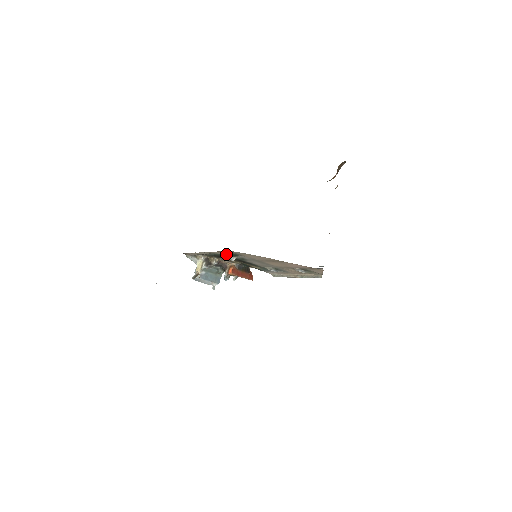
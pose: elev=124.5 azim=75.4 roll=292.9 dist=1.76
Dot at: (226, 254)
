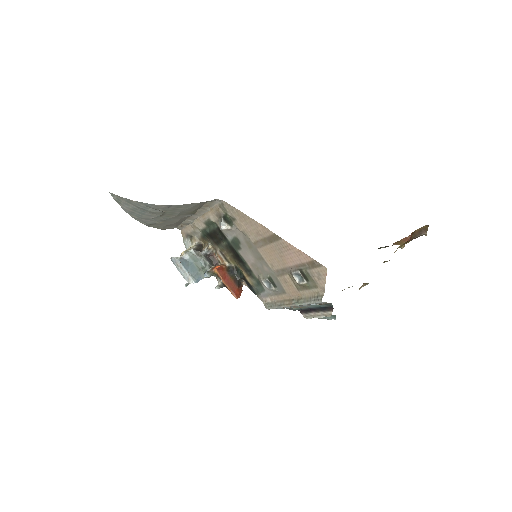
Dot at: (219, 217)
